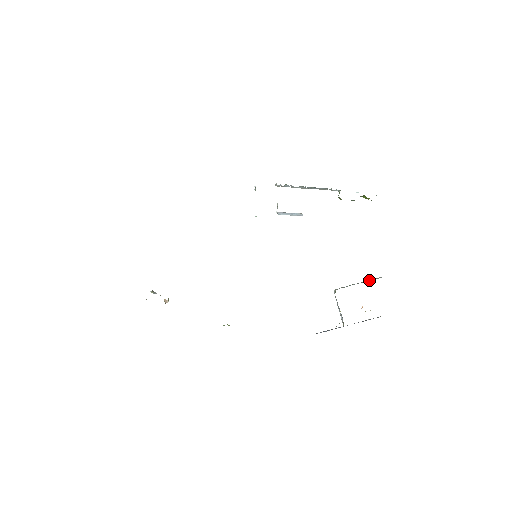
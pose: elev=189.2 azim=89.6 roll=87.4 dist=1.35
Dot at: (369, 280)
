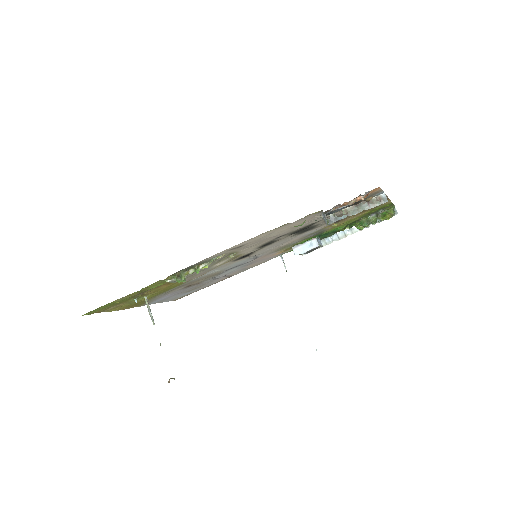
Dot at: (368, 203)
